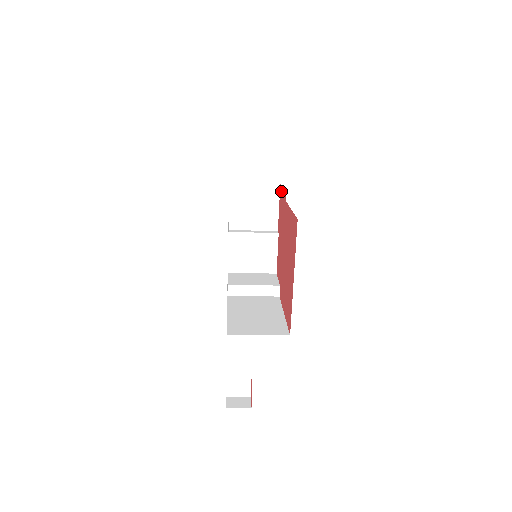
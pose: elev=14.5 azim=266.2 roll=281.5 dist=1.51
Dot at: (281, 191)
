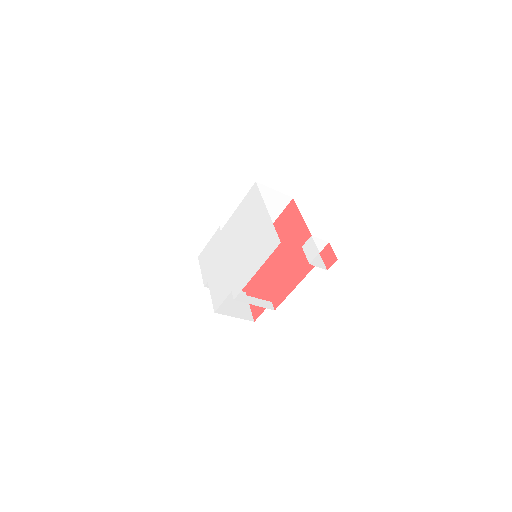
Dot at: occluded
